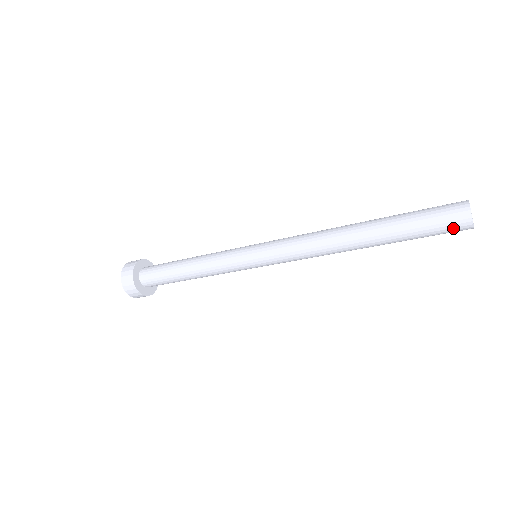
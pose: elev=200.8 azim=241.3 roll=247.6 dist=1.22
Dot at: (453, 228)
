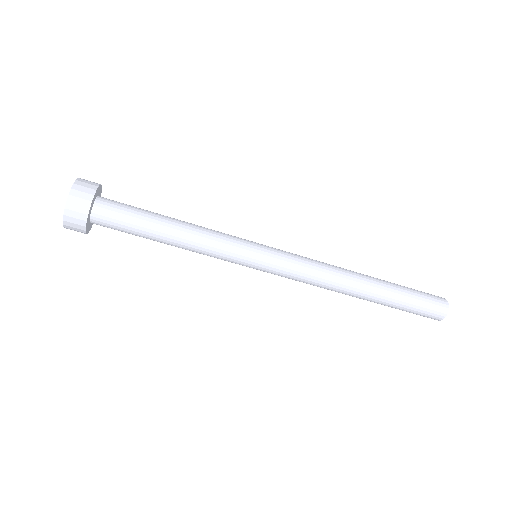
Dot at: (435, 299)
